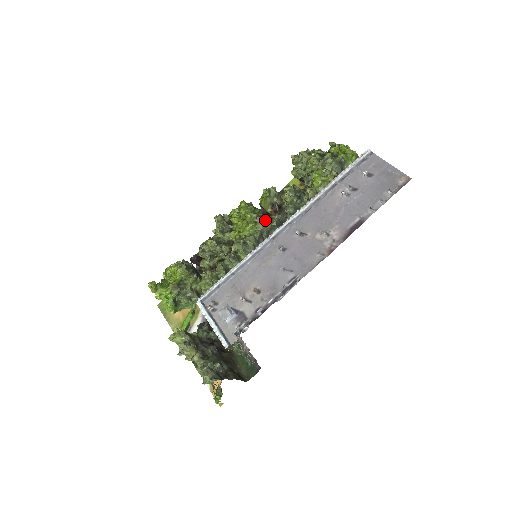
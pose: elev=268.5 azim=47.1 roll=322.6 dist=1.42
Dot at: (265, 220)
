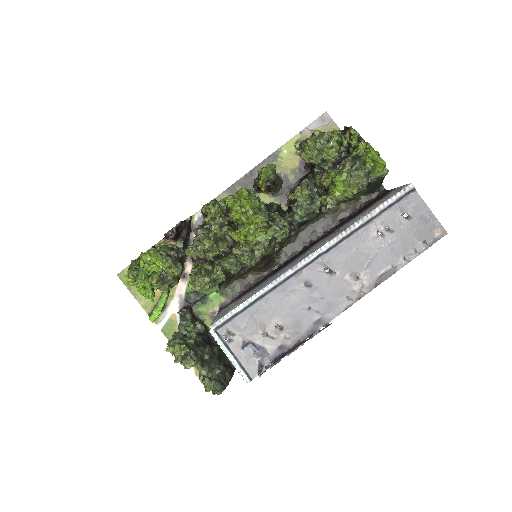
Dot at: (278, 229)
